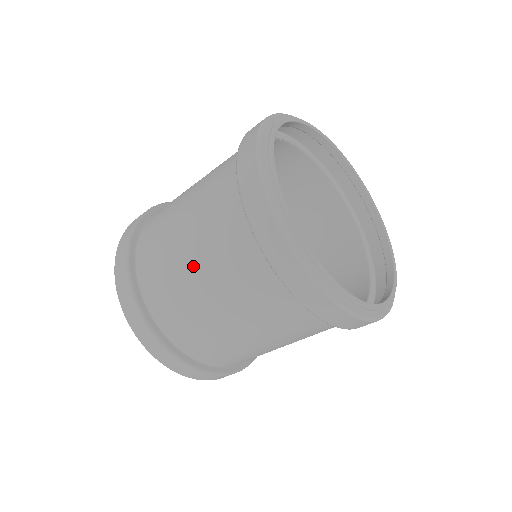
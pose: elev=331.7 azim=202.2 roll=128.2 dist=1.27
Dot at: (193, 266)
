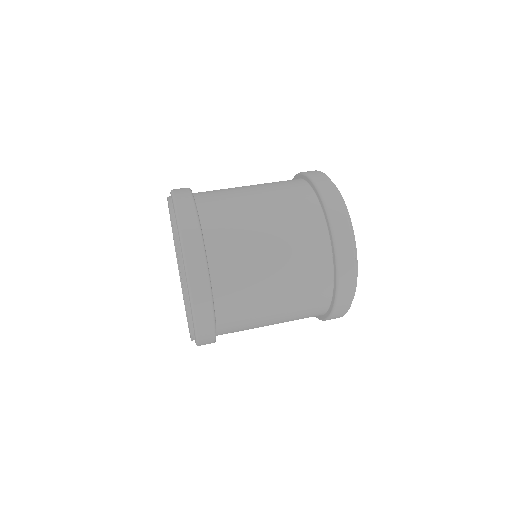
Dot at: (264, 218)
